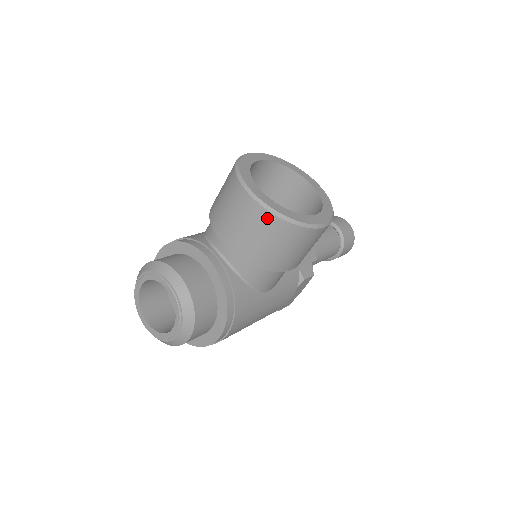
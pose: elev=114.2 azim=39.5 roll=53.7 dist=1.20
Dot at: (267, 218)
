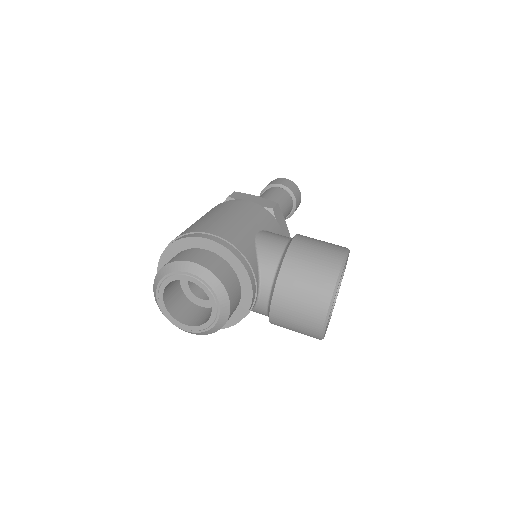
Dot at: (316, 332)
